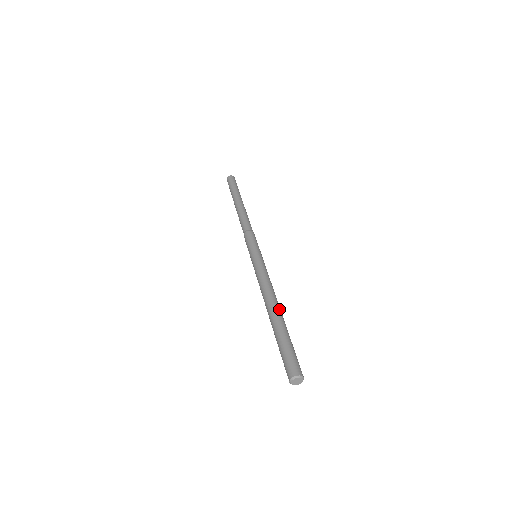
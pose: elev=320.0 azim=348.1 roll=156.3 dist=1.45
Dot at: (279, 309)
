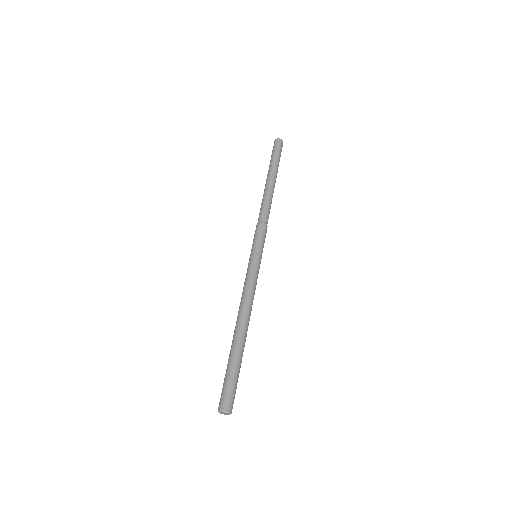
Dot at: (244, 330)
